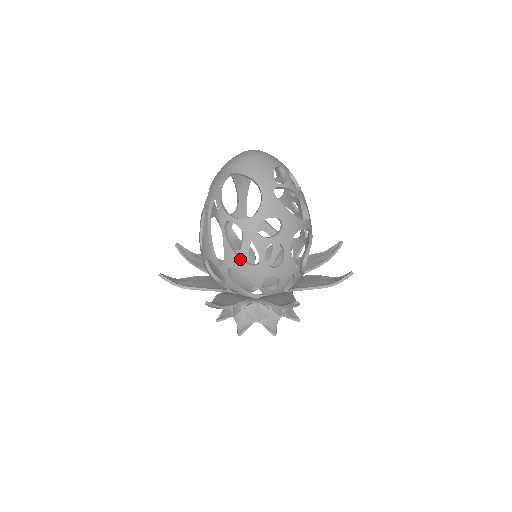
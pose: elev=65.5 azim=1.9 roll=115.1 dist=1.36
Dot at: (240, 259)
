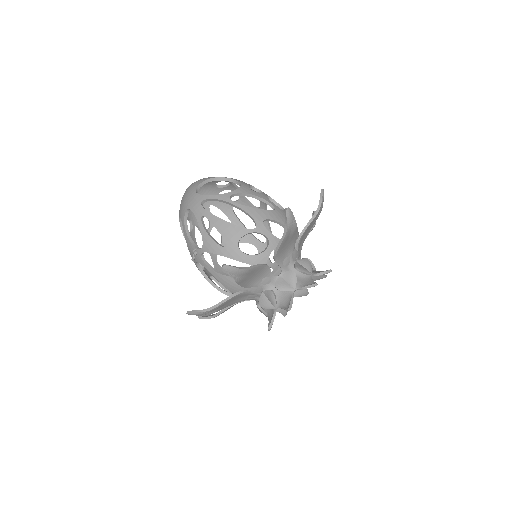
Dot at: (263, 210)
